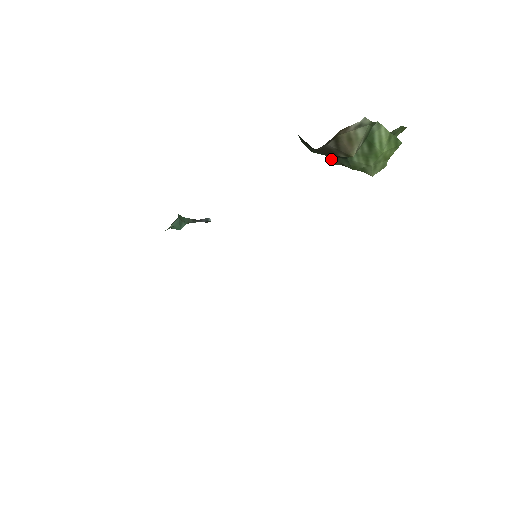
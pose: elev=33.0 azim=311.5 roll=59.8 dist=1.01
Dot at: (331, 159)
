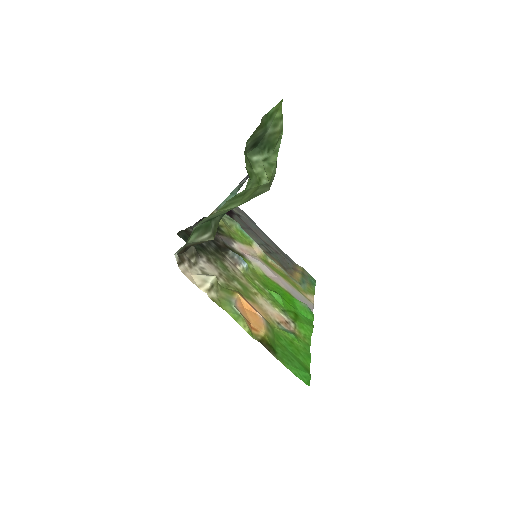
Dot at: occluded
